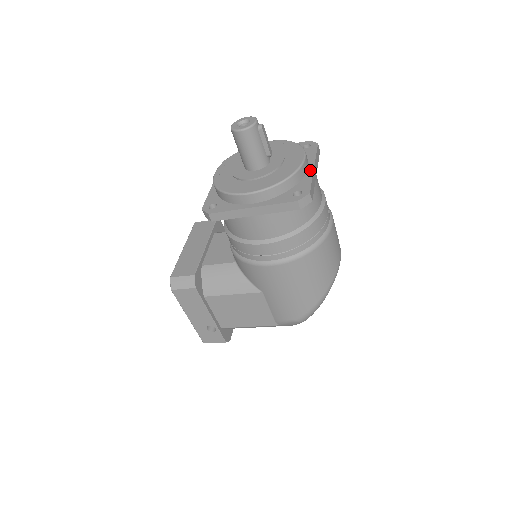
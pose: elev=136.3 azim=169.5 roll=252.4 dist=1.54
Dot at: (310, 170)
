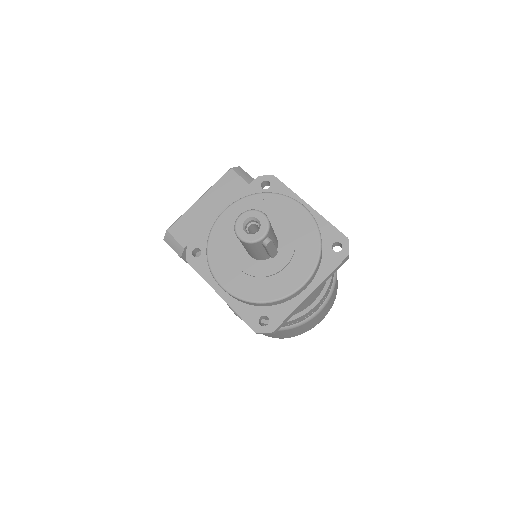
Dot at: (303, 296)
